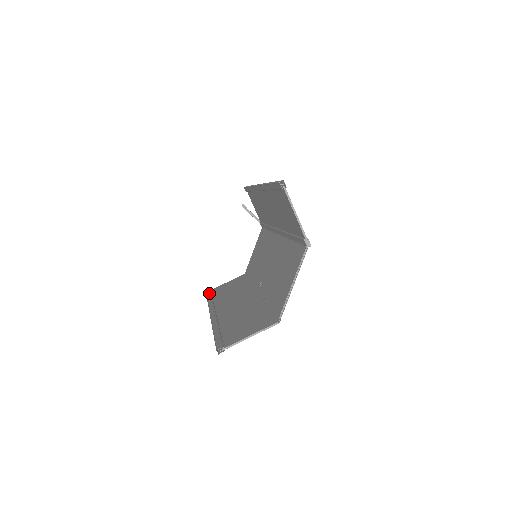
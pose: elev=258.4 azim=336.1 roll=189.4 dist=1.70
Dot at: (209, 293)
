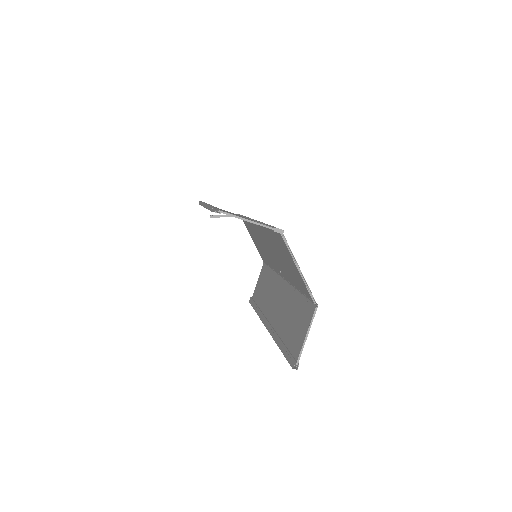
Dot at: (253, 303)
